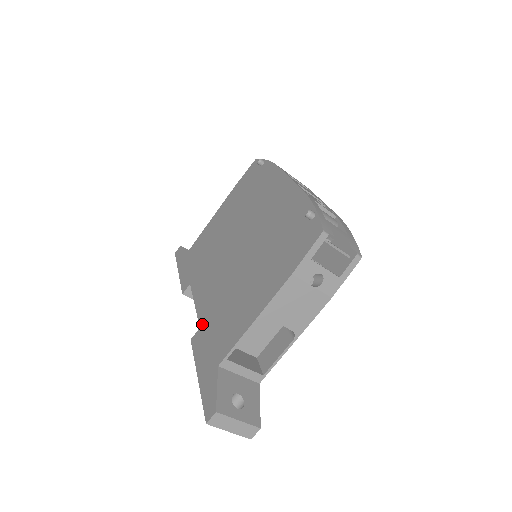
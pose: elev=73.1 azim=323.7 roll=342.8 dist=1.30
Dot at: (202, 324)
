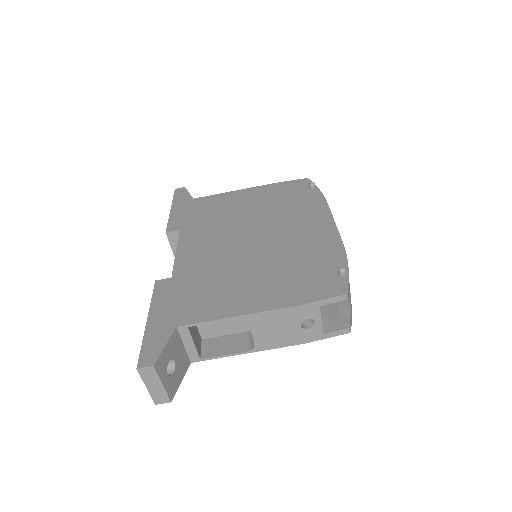
Dot at: (176, 276)
